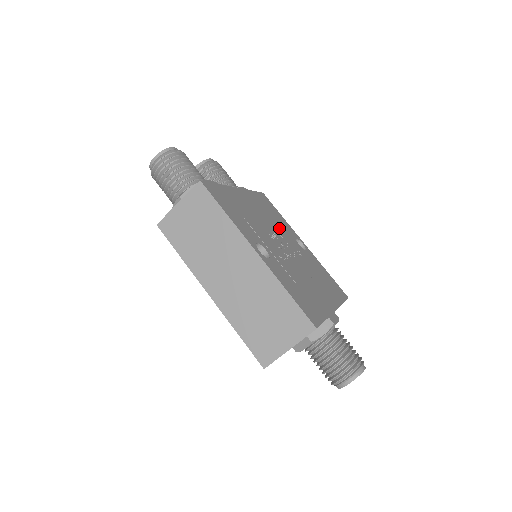
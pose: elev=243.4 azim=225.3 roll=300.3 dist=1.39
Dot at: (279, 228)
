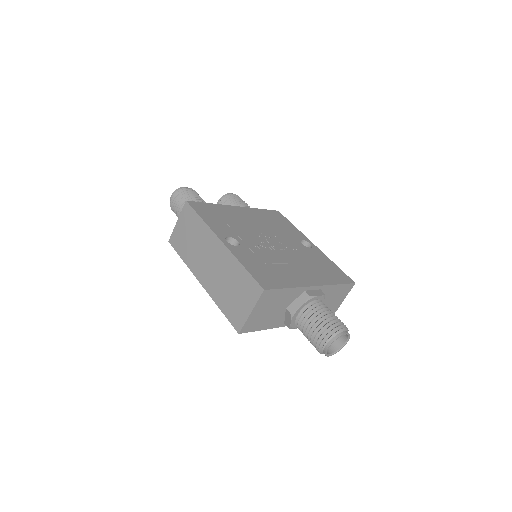
Dot at: (278, 232)
